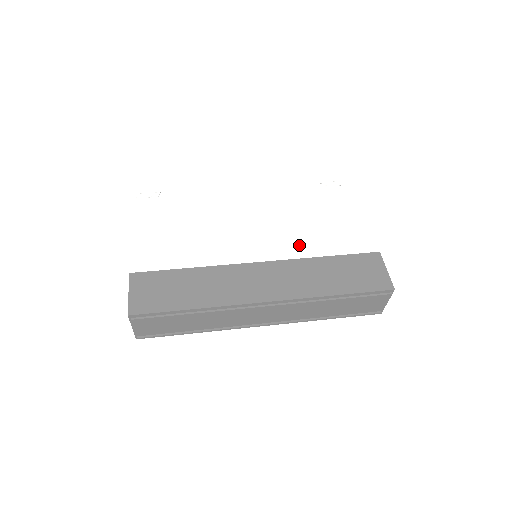
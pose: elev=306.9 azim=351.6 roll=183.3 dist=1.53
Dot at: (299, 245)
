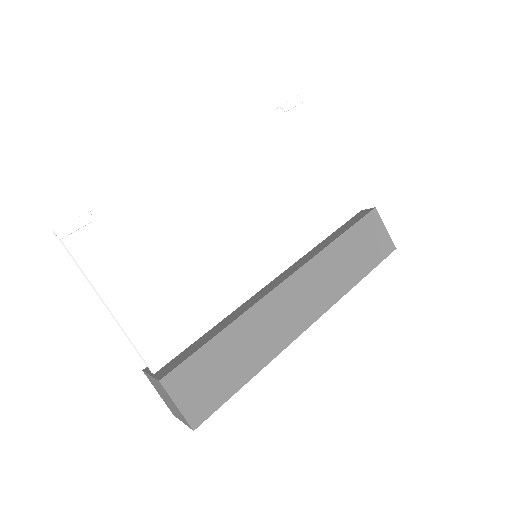
Dot at: (293, 221)
